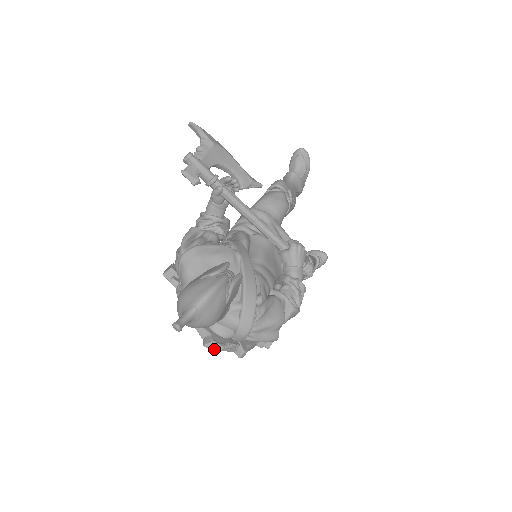
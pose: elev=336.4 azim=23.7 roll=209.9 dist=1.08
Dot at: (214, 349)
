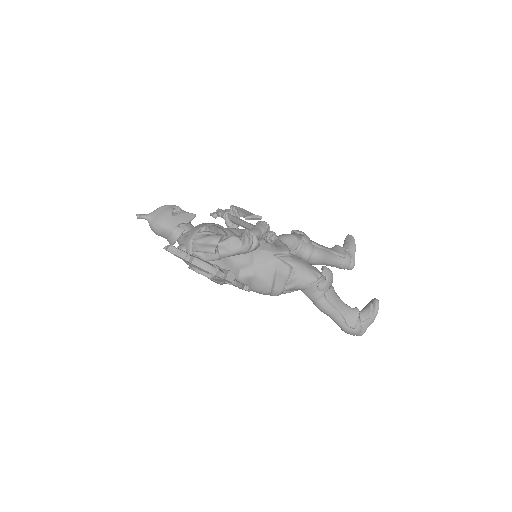
Dot at: (167, 248)
